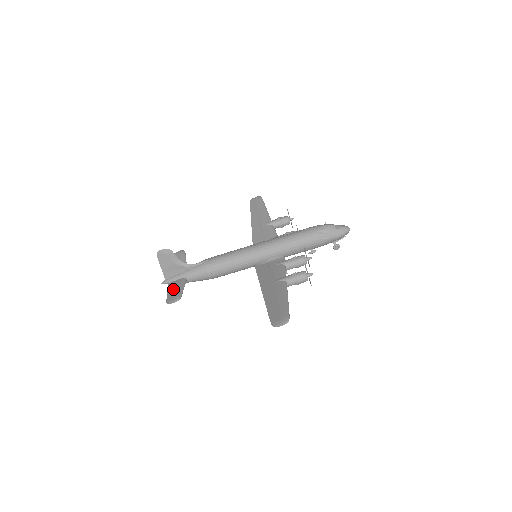
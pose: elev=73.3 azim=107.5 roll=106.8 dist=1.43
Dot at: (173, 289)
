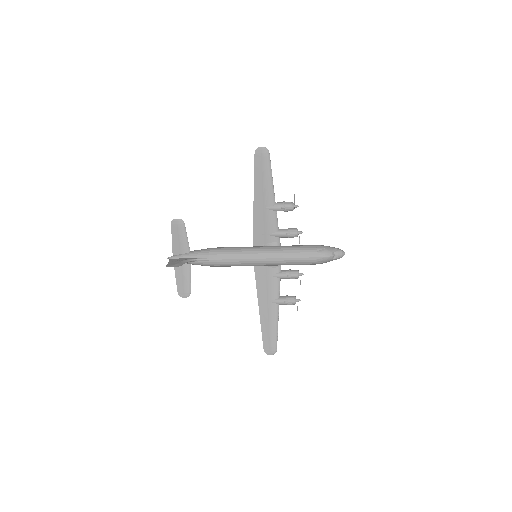
Dot at: (181, 277)
